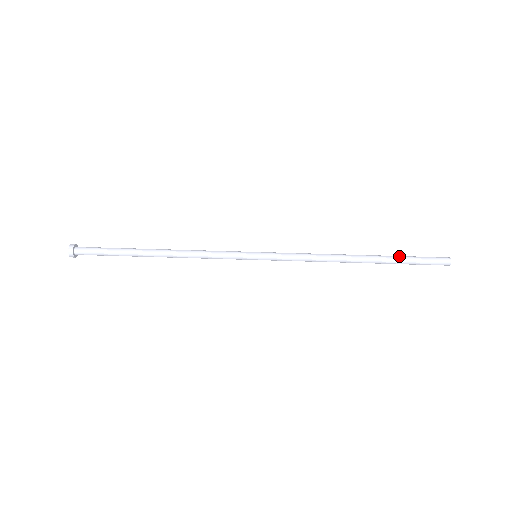
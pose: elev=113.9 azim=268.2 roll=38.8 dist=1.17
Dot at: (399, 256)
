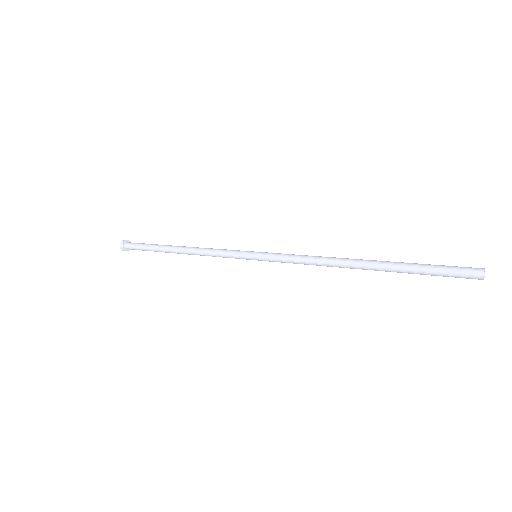
Dot at: occluded
